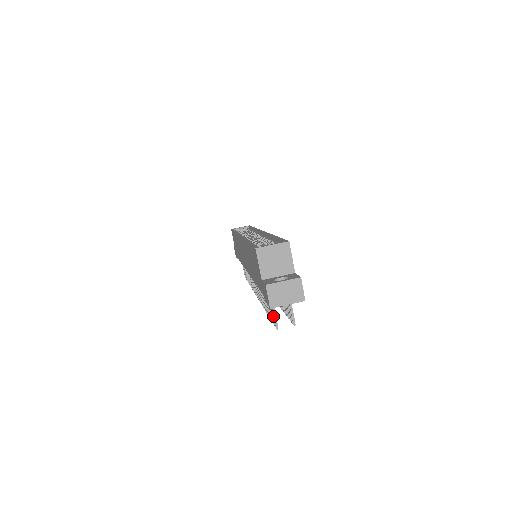
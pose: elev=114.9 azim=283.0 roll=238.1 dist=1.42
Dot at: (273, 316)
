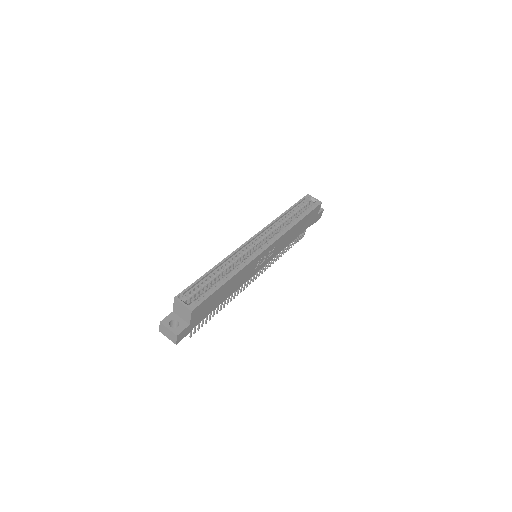
Dot at: occluded
